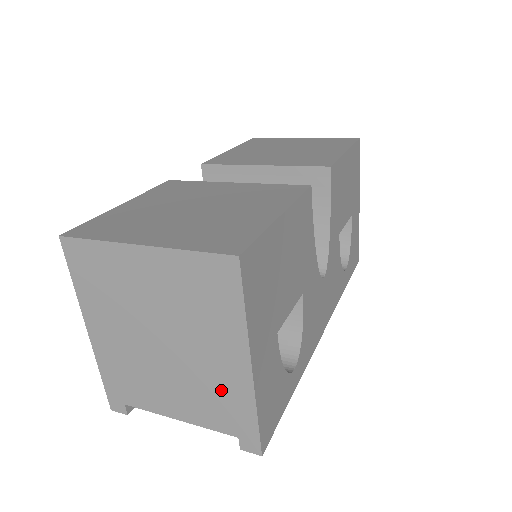
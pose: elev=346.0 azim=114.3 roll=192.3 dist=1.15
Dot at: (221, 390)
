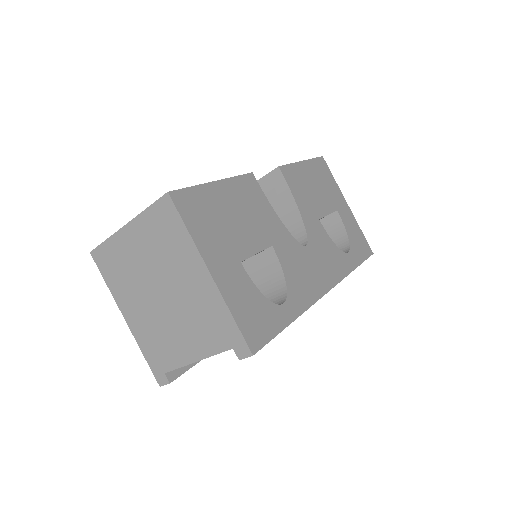
Dot at: (205, 309)
